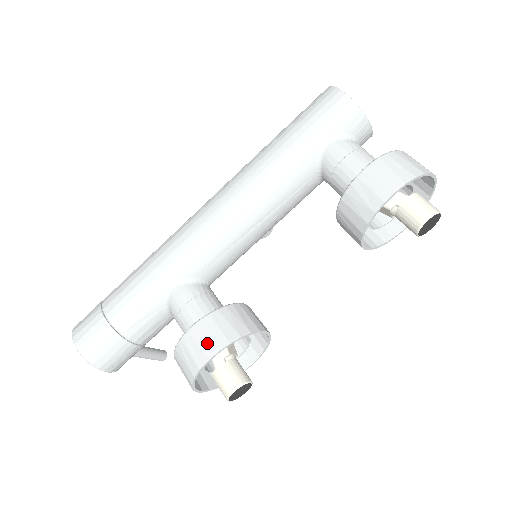
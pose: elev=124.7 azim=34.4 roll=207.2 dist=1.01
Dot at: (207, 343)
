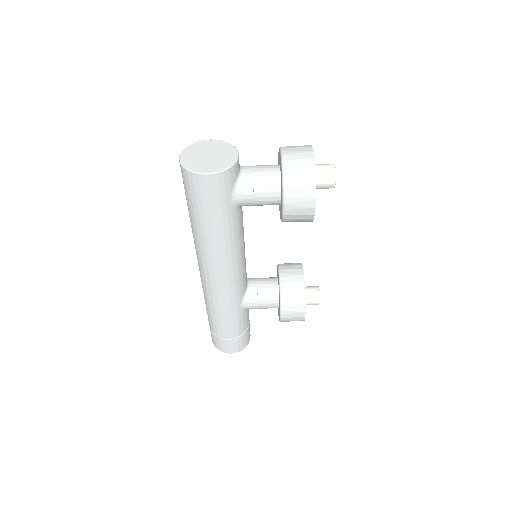
Dot at: (296, 314)
